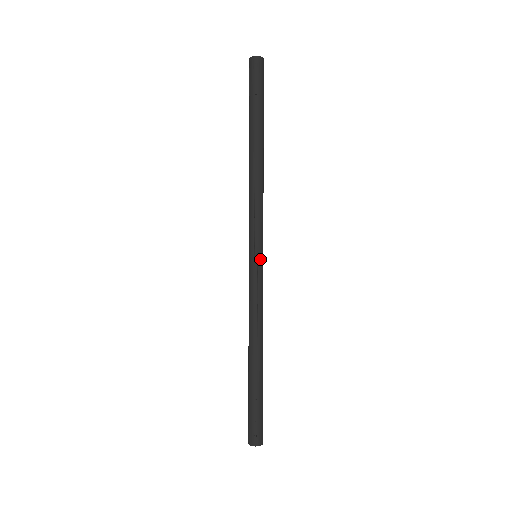
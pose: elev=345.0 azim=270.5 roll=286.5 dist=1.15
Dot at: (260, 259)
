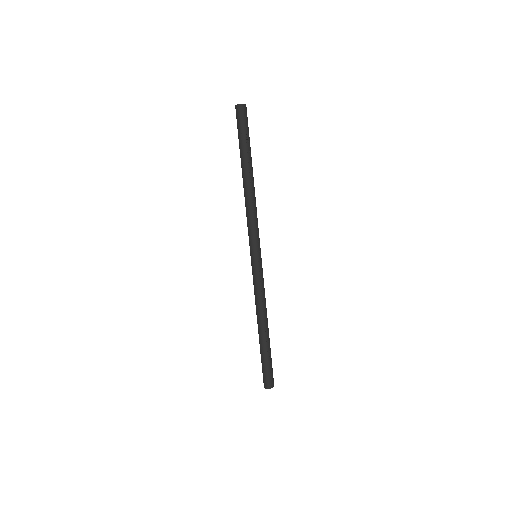
Dot at: (261, 258)
